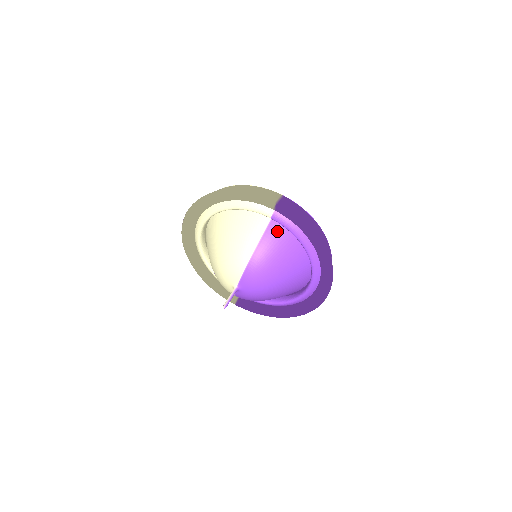
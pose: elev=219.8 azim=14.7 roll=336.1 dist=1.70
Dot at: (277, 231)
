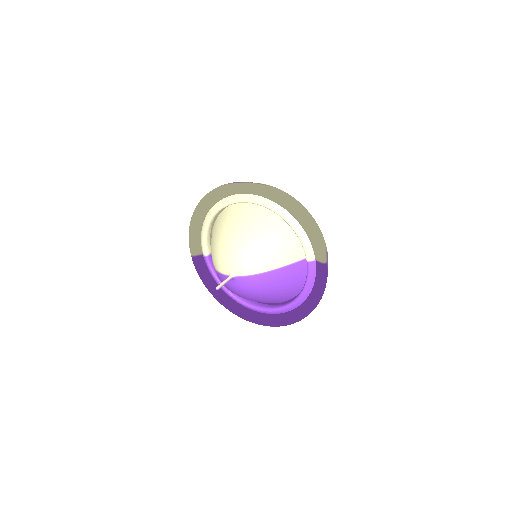
Dot at: (299, 270)
